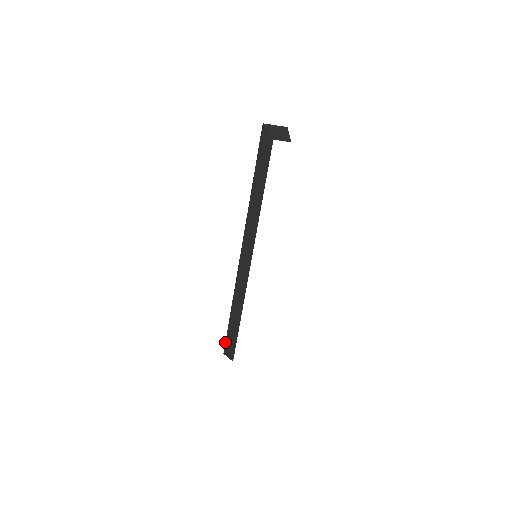
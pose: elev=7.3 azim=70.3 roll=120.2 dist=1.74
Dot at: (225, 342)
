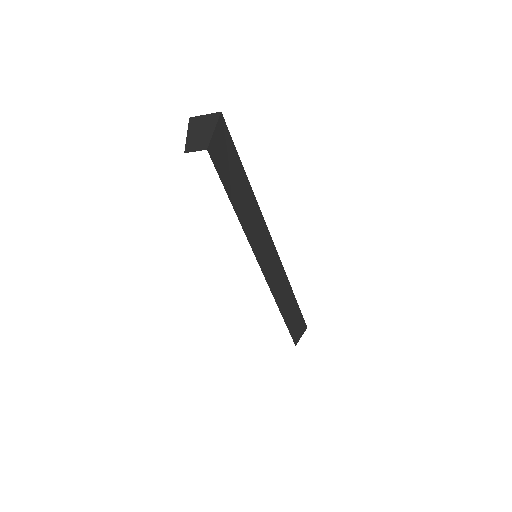
Dot at: occluded
